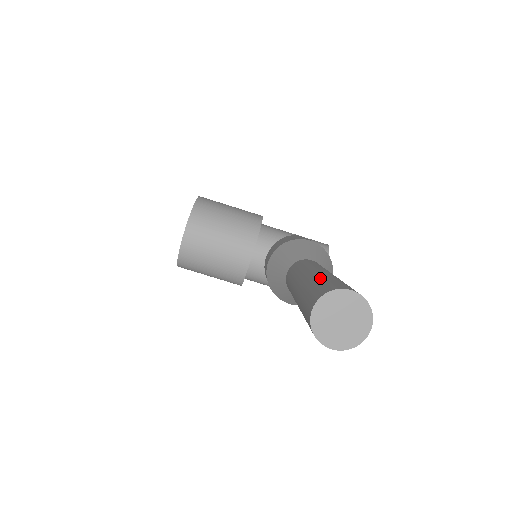
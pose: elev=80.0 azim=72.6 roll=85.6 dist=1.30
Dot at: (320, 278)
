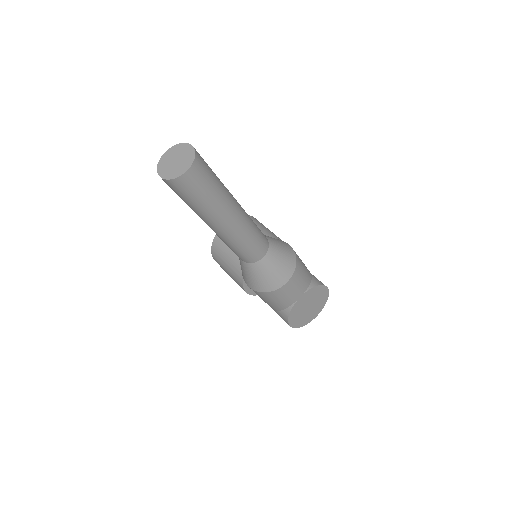
Dot at: occluded
